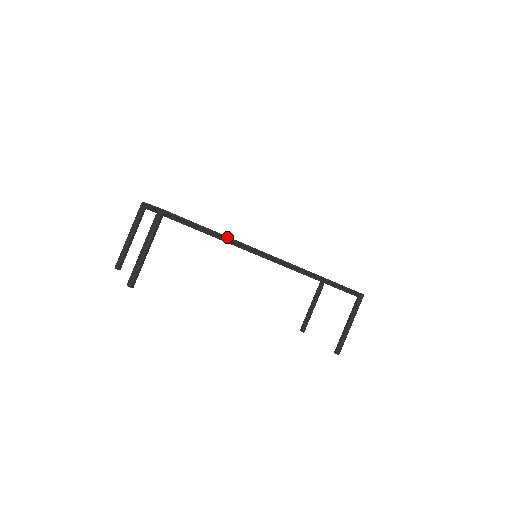
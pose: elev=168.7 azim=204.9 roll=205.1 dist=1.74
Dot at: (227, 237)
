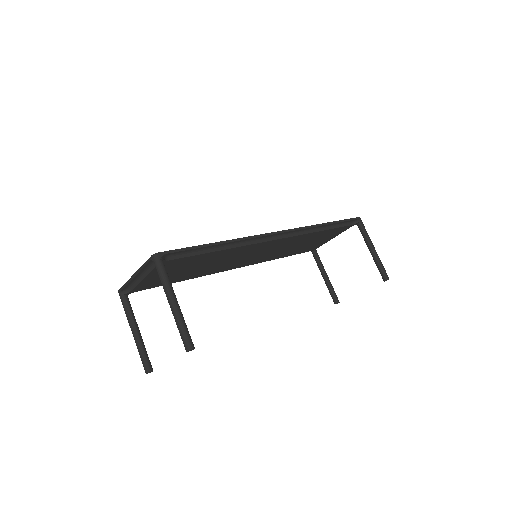
Dot at: (229, 241)
